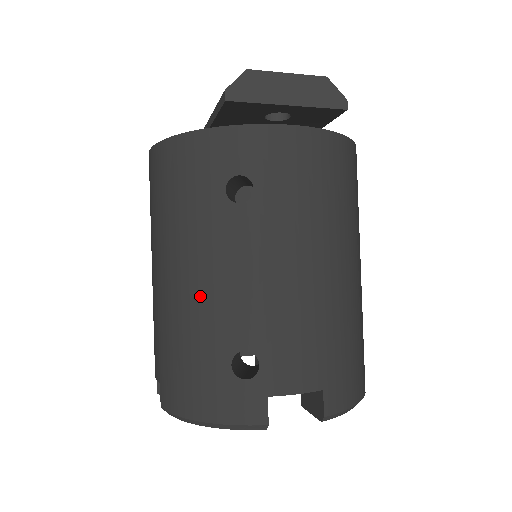
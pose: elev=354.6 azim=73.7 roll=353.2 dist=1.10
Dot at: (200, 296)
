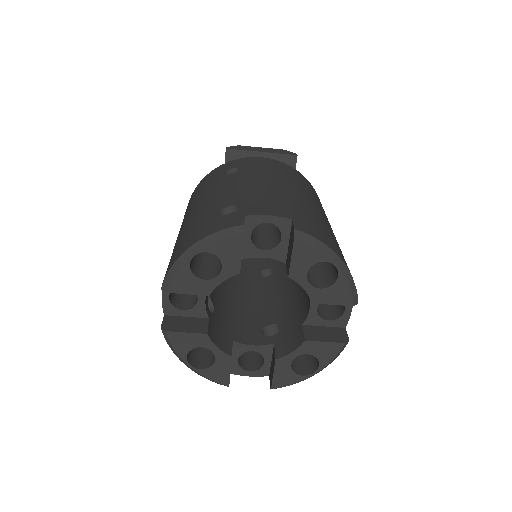
Dot at: (202, 206)
